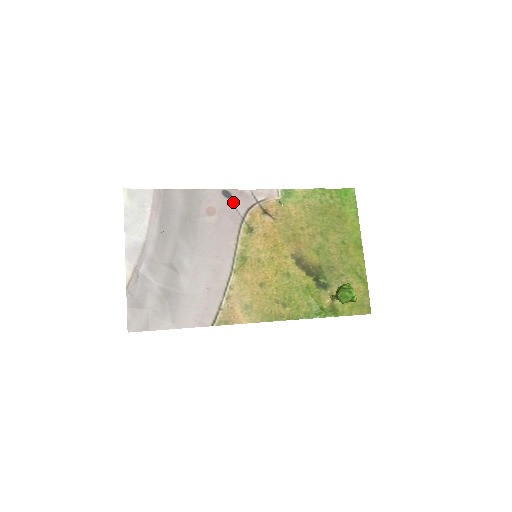
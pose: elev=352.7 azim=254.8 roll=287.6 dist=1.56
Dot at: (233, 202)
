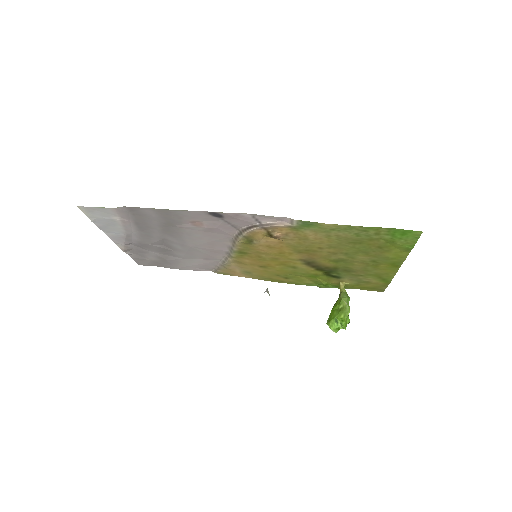
Dot at: (226, 220)
